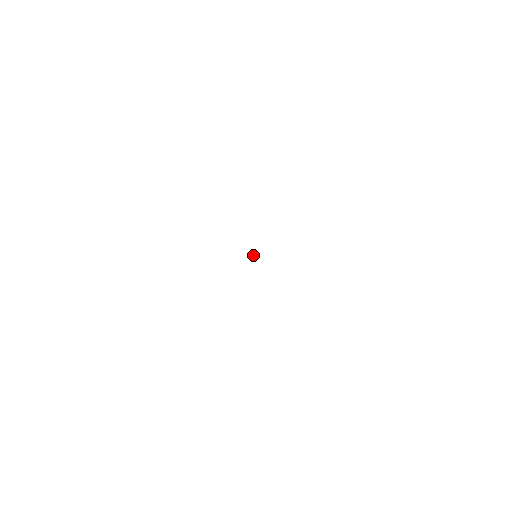
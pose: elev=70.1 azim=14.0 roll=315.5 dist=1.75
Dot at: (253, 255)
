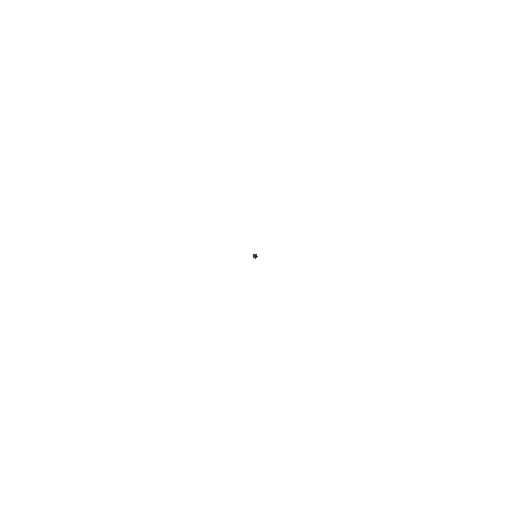
Dot at: occluded
